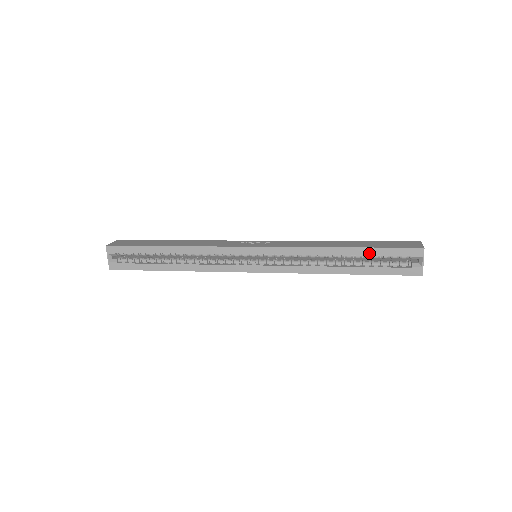
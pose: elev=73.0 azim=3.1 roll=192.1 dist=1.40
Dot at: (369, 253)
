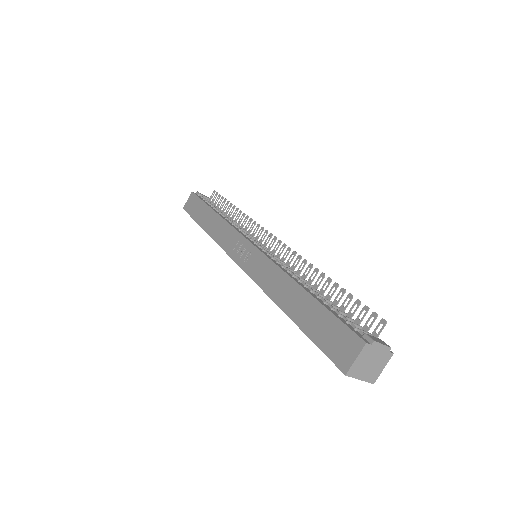
Dot at: occluded
